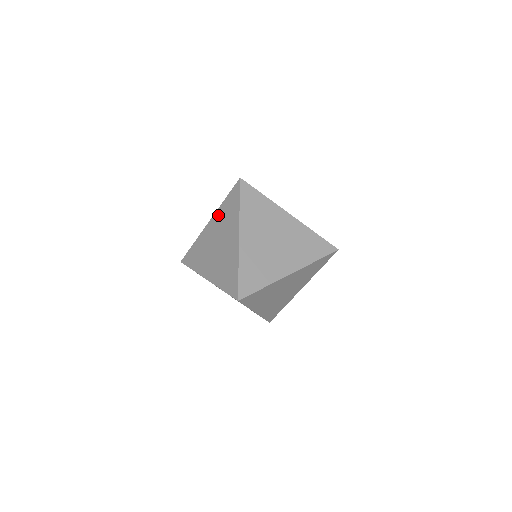
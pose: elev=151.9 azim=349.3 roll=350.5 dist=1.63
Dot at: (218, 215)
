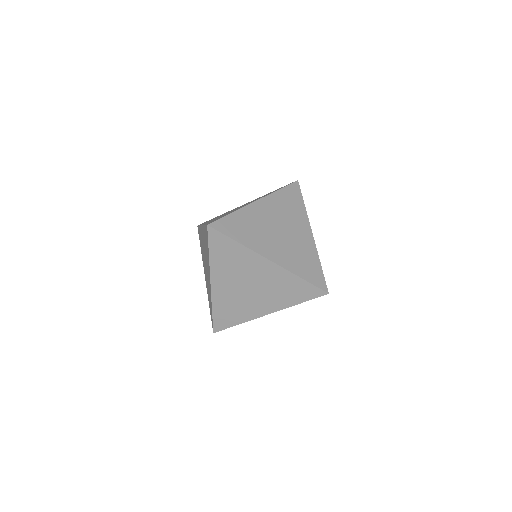
Dot at: (274, 200)
